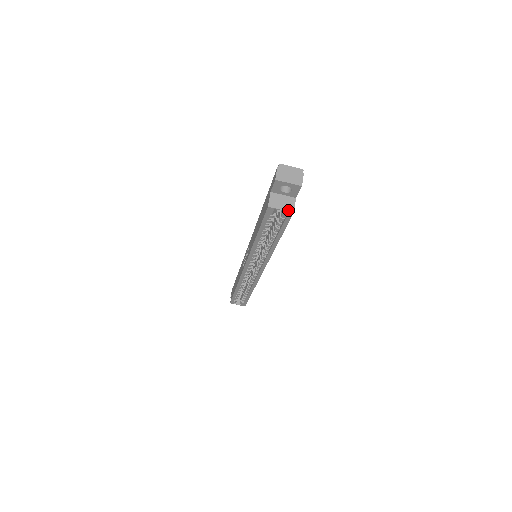
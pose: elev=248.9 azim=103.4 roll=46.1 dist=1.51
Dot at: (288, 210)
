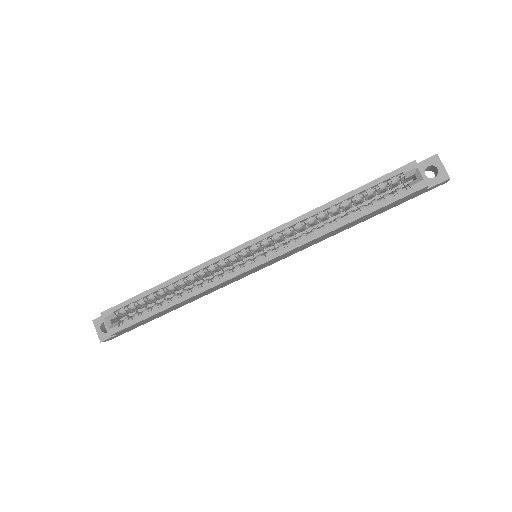
Dot at: occluded
